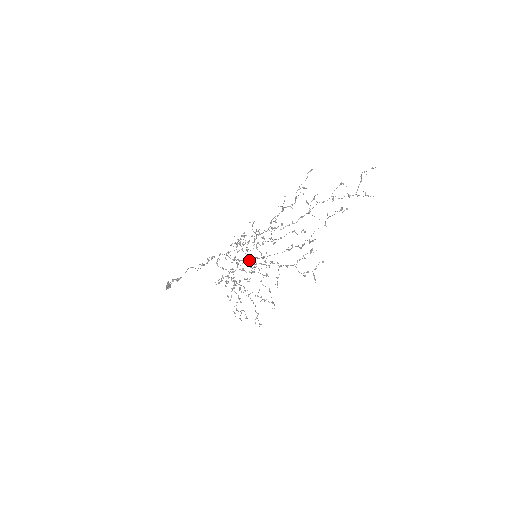
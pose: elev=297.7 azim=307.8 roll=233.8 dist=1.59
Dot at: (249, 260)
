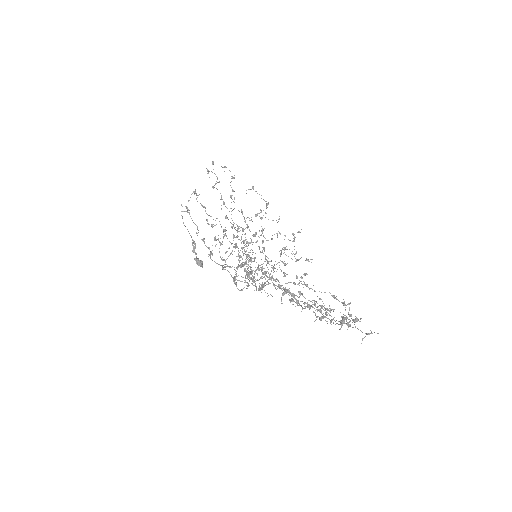
Dot at: (248, 245)
